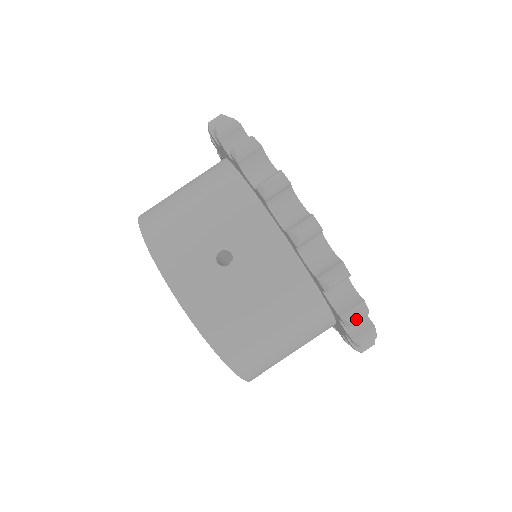
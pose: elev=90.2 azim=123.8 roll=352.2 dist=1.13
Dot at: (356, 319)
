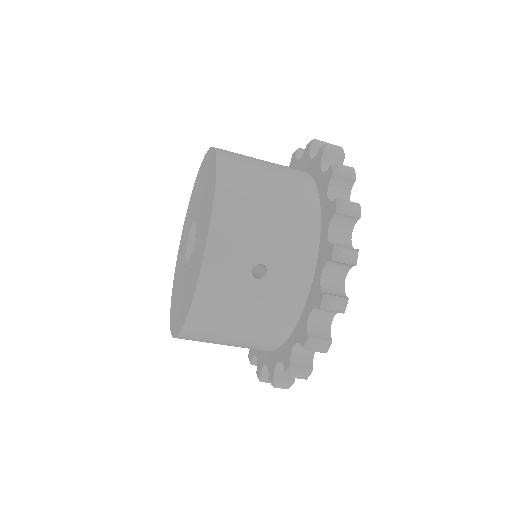
Dot at: occluded
